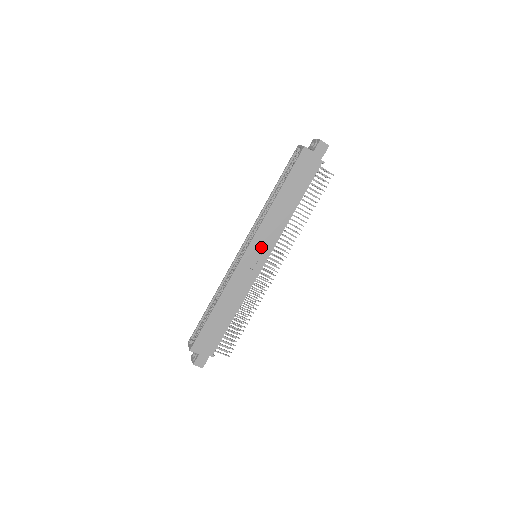
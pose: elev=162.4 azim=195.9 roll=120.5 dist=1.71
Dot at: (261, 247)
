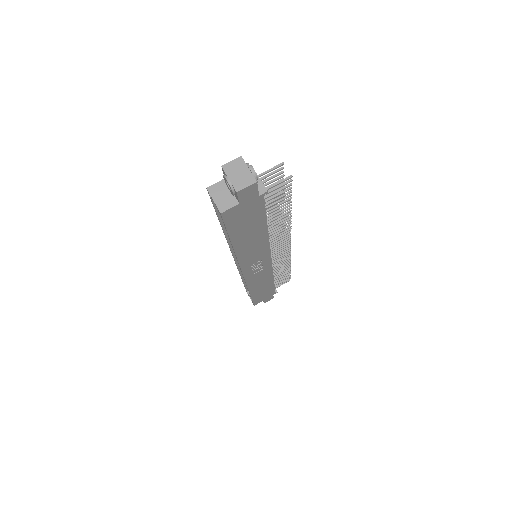
Dot at: (256, 262)
